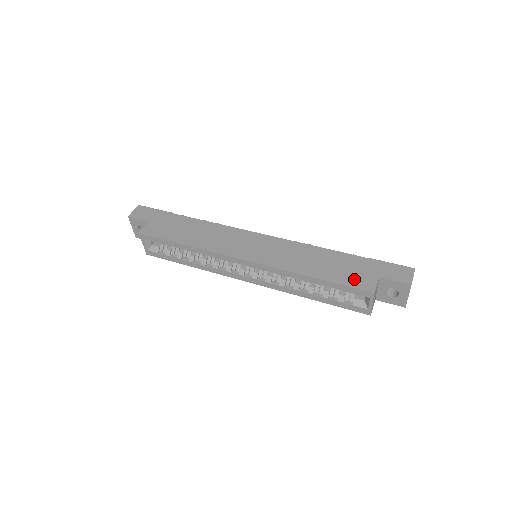
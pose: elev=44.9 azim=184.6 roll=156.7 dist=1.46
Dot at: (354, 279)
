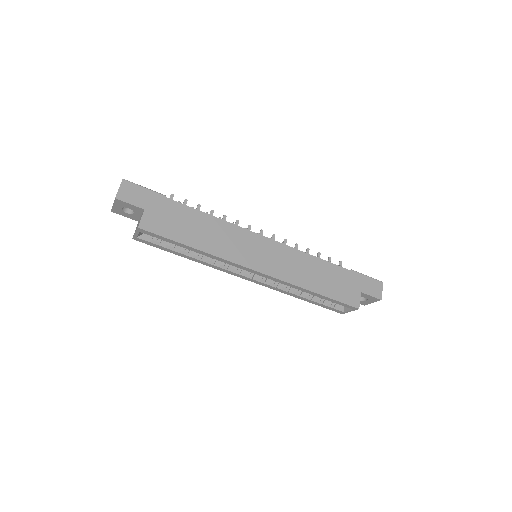
Dot at: (345, 295)
